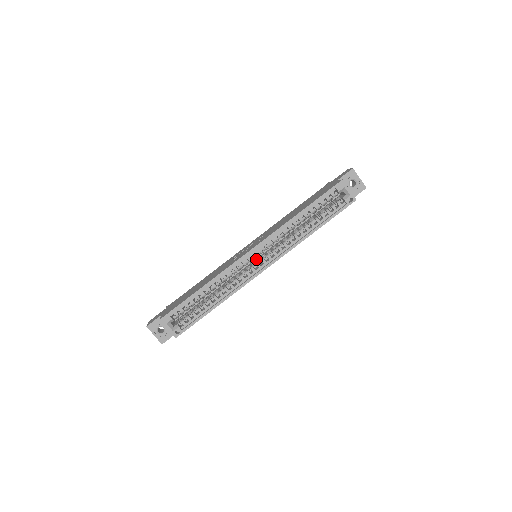
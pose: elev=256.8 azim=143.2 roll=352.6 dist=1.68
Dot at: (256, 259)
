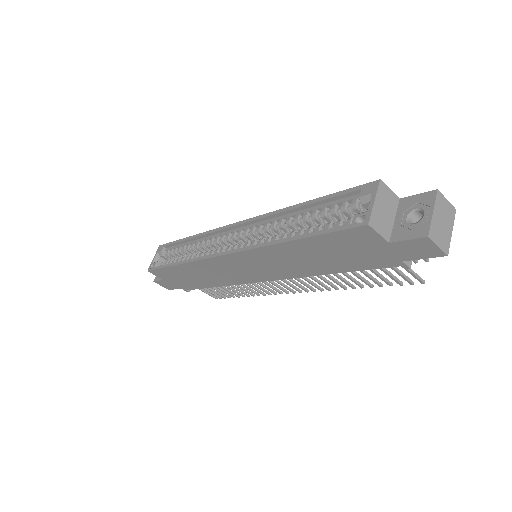
Dot at: occluded
